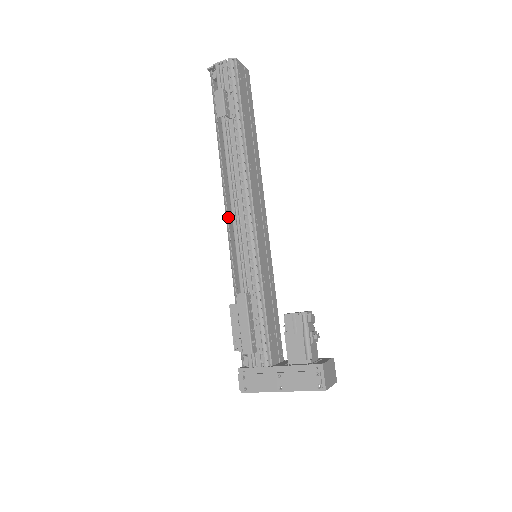
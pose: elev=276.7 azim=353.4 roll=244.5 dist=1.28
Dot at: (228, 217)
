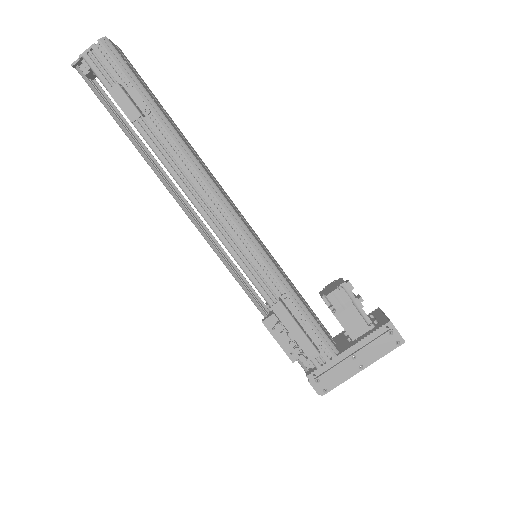
Dot at: (202, 232)
